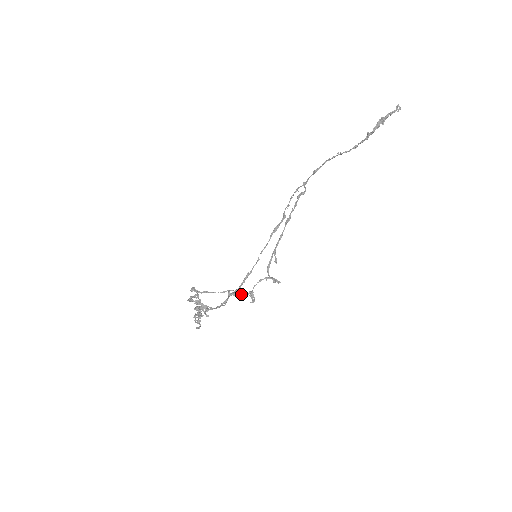
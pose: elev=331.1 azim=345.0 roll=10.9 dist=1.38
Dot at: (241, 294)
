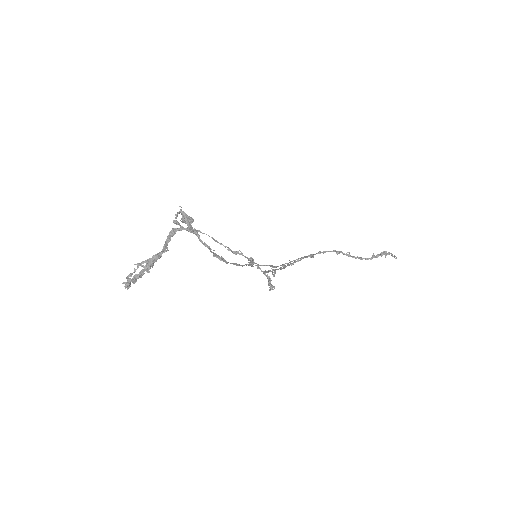
Dot at: (240, 251)
